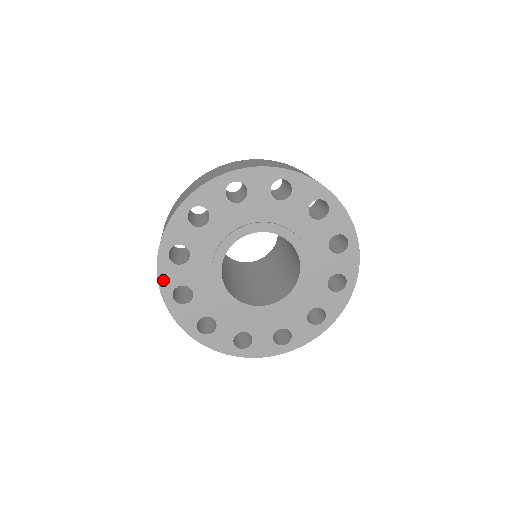
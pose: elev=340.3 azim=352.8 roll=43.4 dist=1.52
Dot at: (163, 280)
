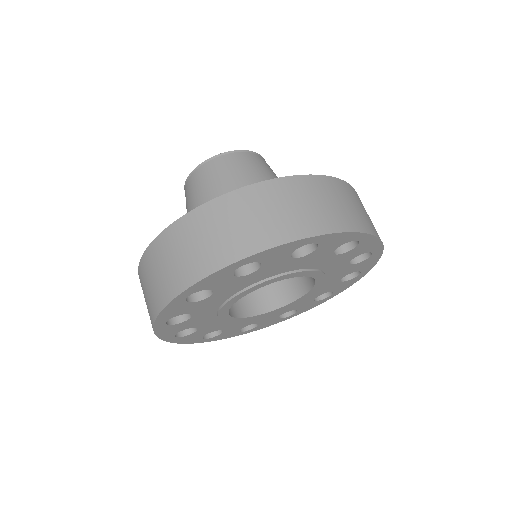
Dot at: (165, 314)
